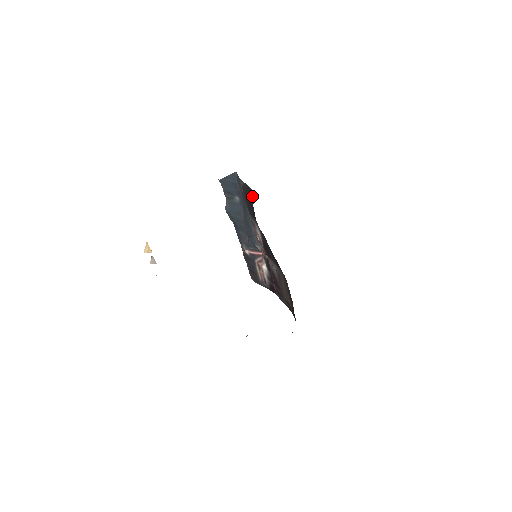
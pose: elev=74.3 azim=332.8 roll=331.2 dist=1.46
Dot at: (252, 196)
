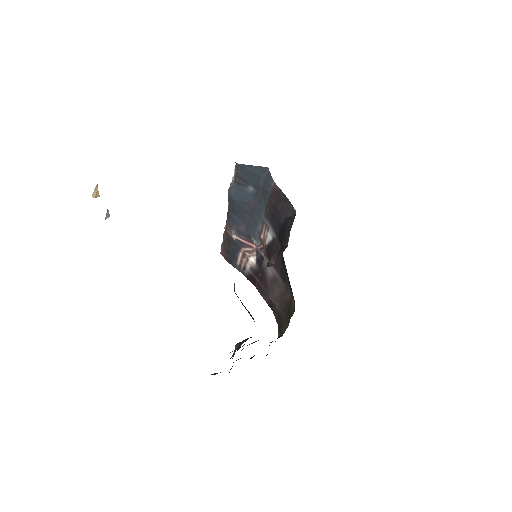
Dot at: (289, 211)
